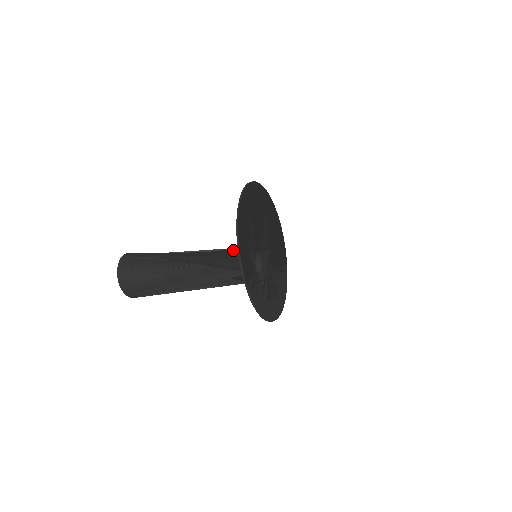
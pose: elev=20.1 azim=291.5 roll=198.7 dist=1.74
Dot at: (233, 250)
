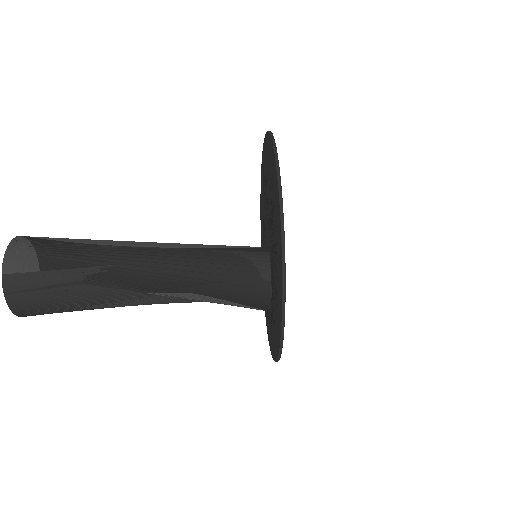
Dot at: (231, 281)
